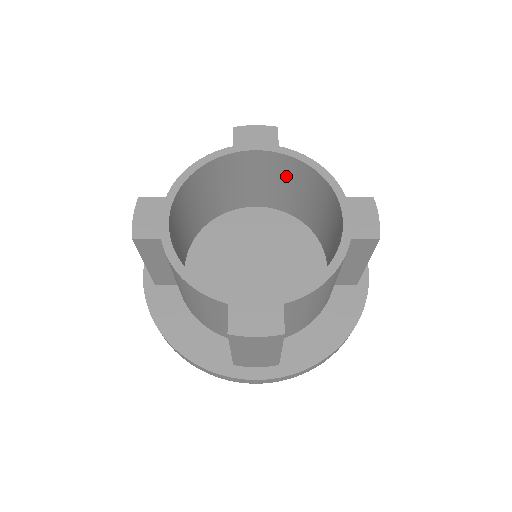
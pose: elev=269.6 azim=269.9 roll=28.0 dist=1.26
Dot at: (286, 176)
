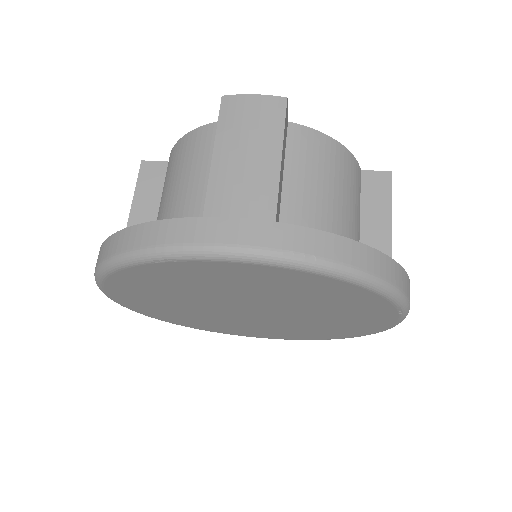
Dot at: occluded
